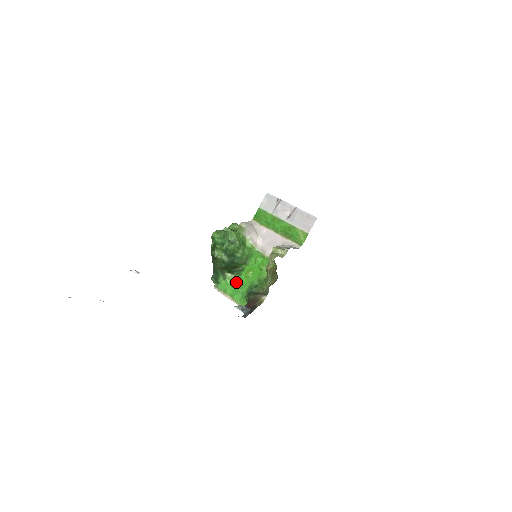
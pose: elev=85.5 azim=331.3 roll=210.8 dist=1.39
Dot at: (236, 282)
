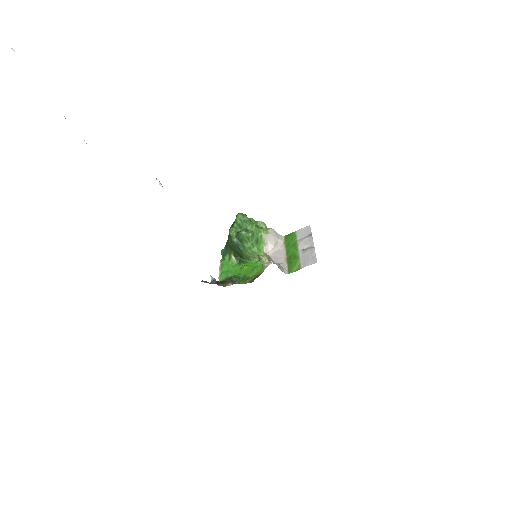
Dot at: (233, 267)
